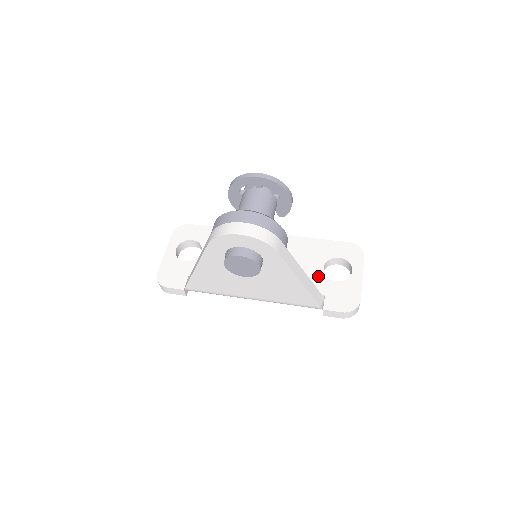
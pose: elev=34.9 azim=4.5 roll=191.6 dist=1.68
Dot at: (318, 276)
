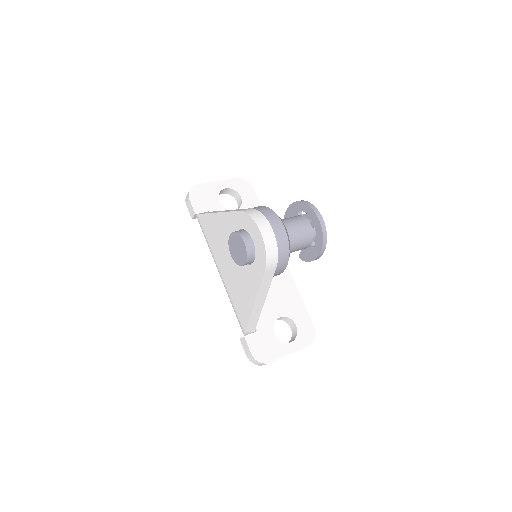
Dot at: (270, 316)
